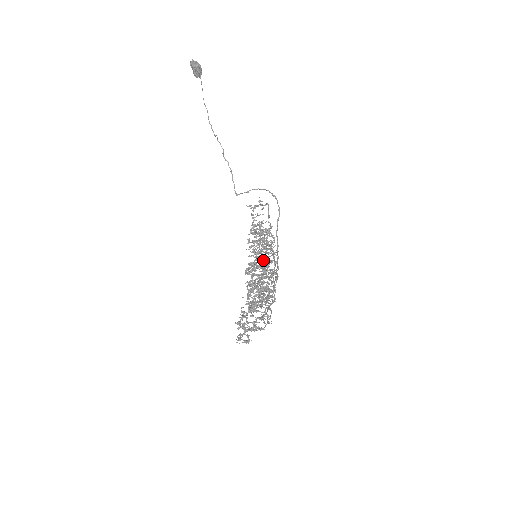
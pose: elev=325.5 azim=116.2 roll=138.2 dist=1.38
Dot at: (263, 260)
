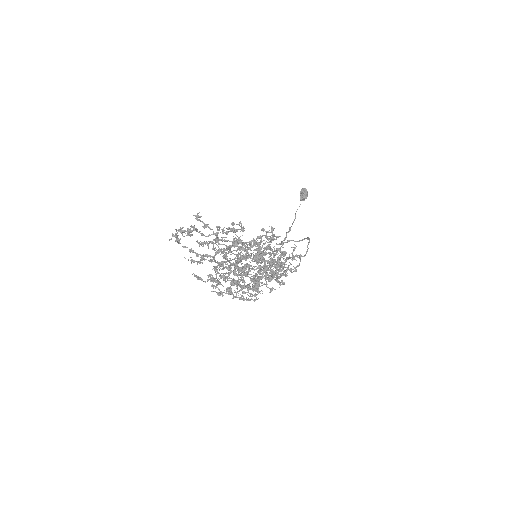
Dot at: (261, 266)
